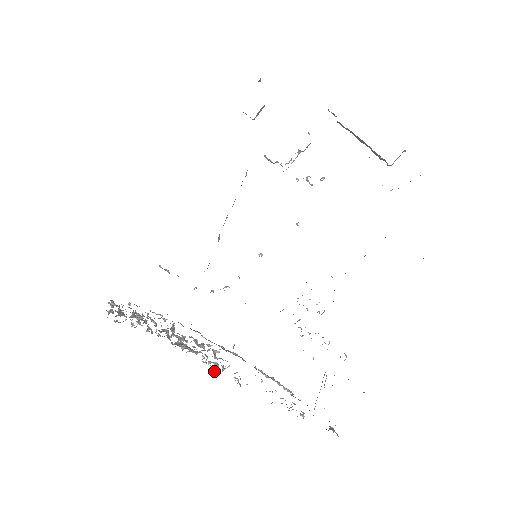
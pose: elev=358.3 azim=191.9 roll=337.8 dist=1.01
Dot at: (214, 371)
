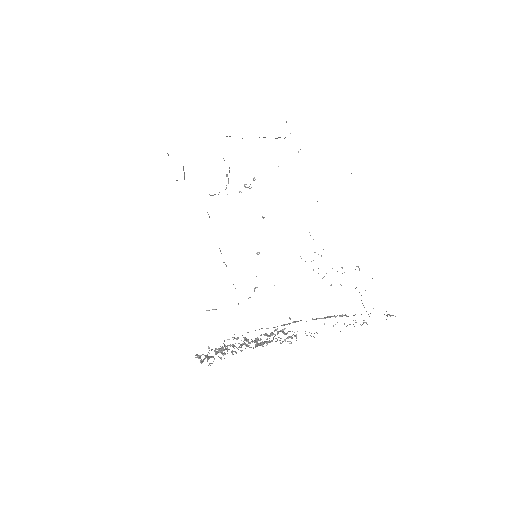
Dot at: occluded
